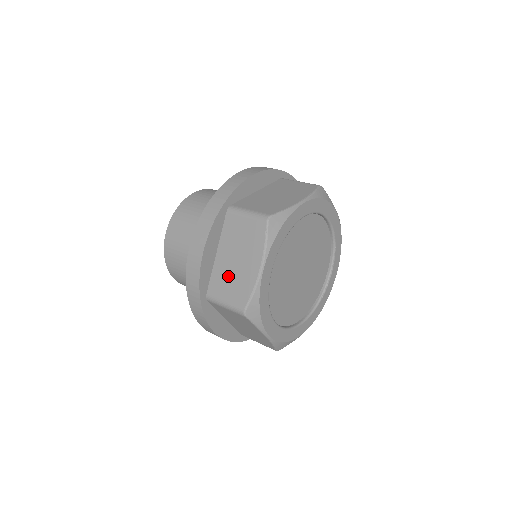
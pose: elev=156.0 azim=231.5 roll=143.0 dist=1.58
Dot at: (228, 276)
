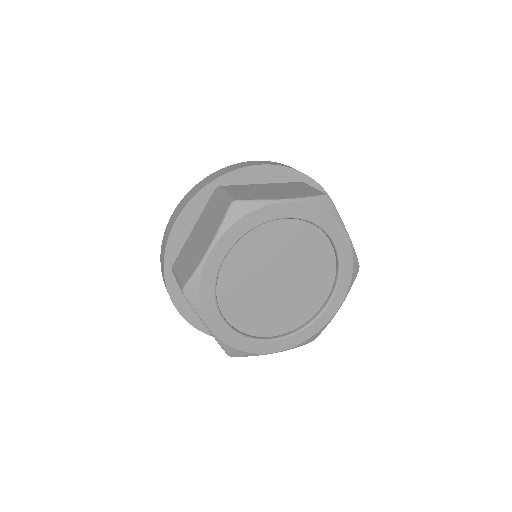
Dot at: (189, 252)
